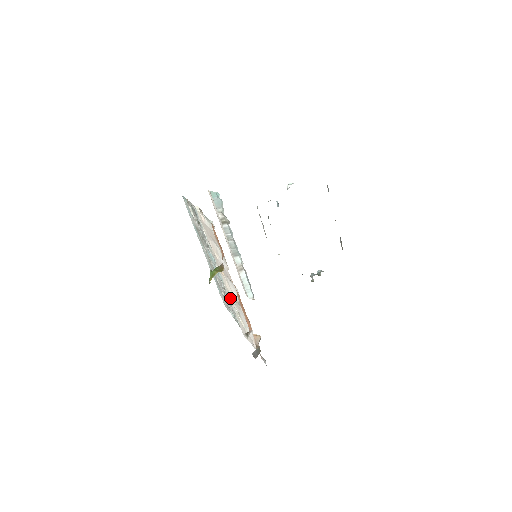
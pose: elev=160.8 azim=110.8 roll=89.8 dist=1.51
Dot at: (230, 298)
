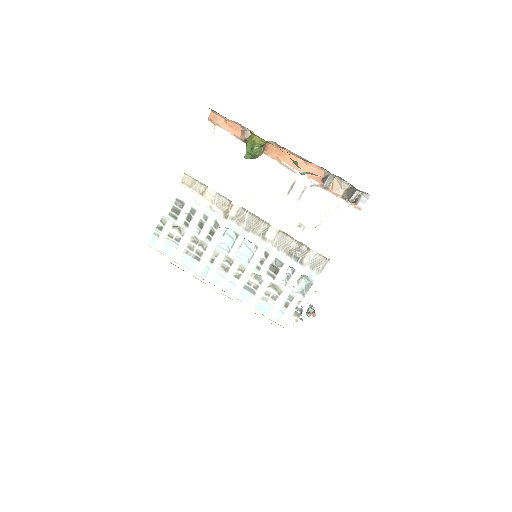
Dot at: (280, 226)
